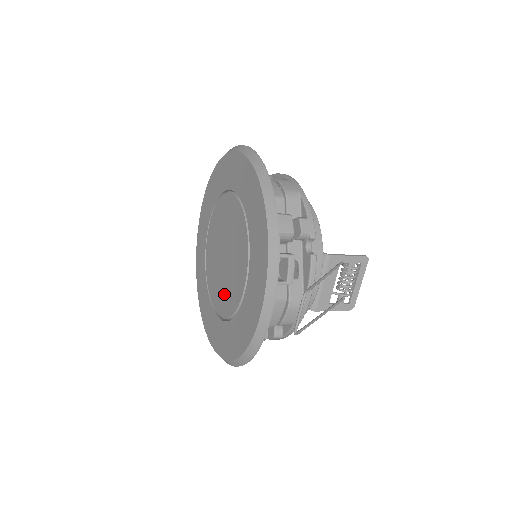
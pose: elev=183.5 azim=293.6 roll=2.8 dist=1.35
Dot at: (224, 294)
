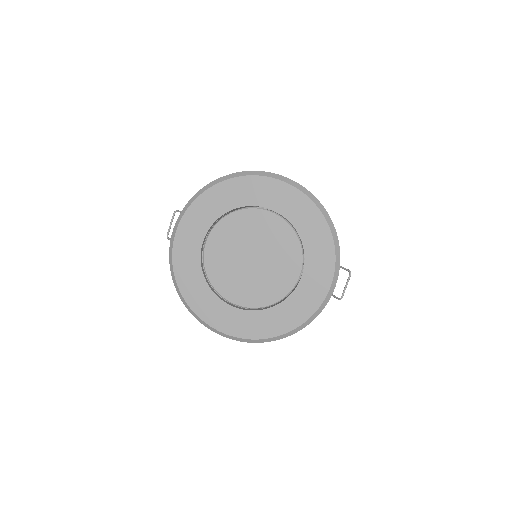
Dot at: (258, 289)
